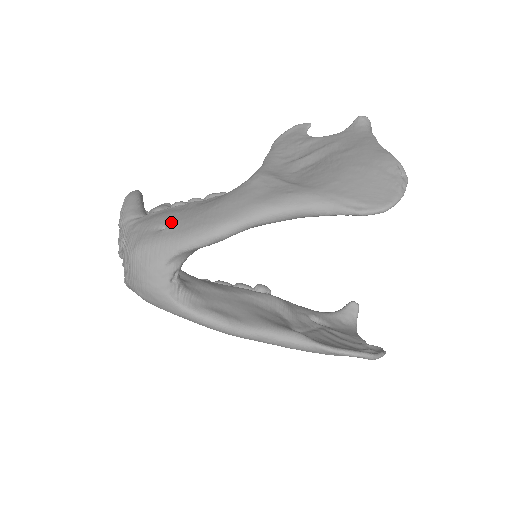
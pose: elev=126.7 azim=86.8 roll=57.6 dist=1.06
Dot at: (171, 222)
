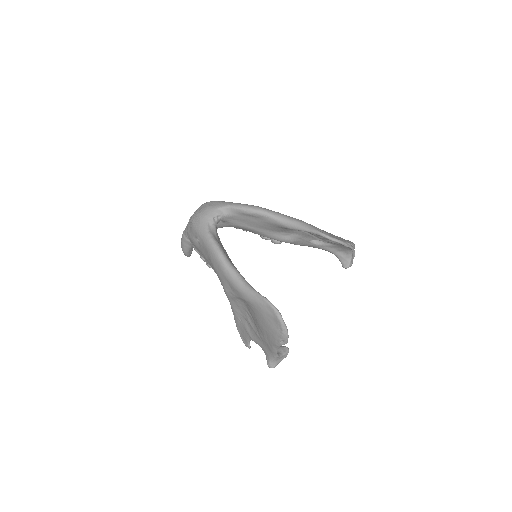
Dot at: occluded
